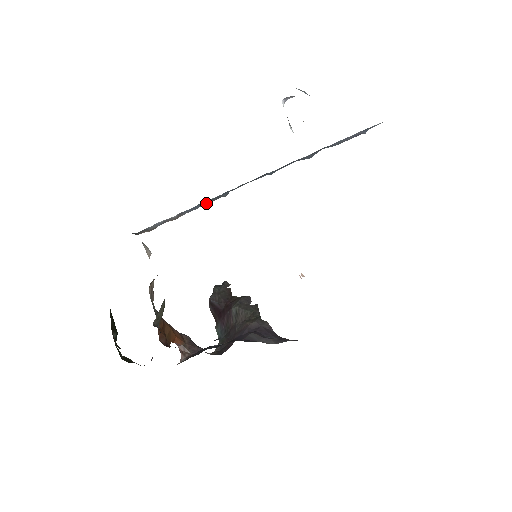
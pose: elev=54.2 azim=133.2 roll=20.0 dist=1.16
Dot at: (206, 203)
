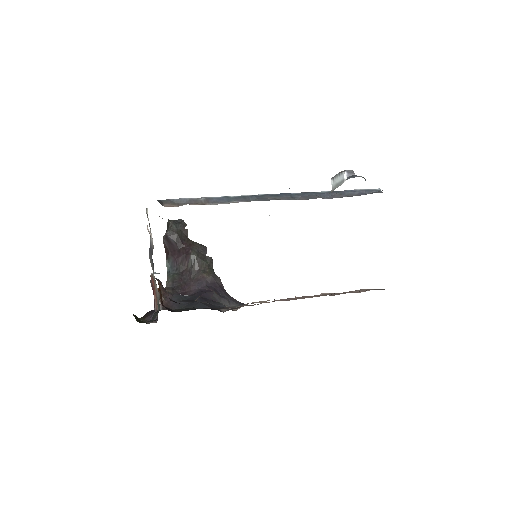
Dot at: (235, 202)
